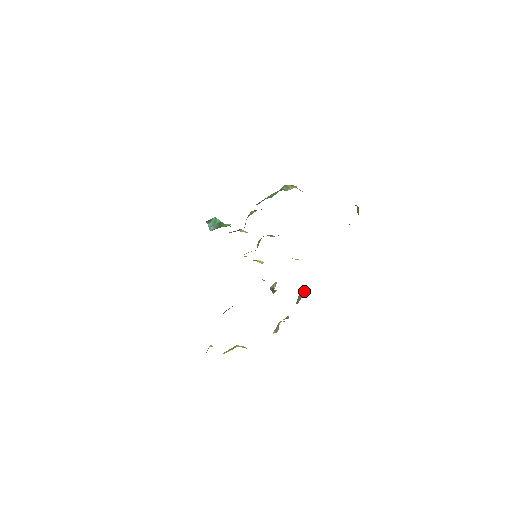
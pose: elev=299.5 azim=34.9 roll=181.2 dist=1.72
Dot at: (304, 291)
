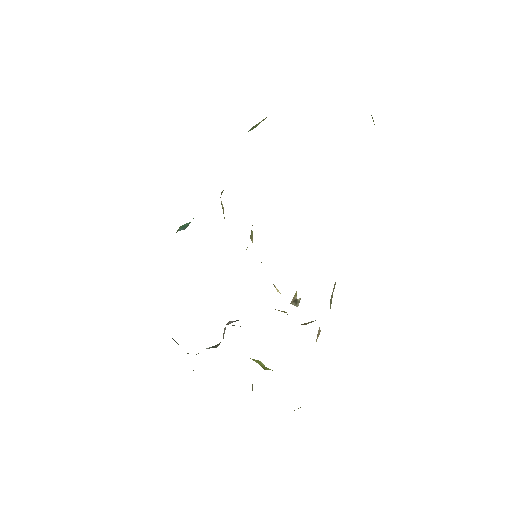
Dot at: (335, 284)
